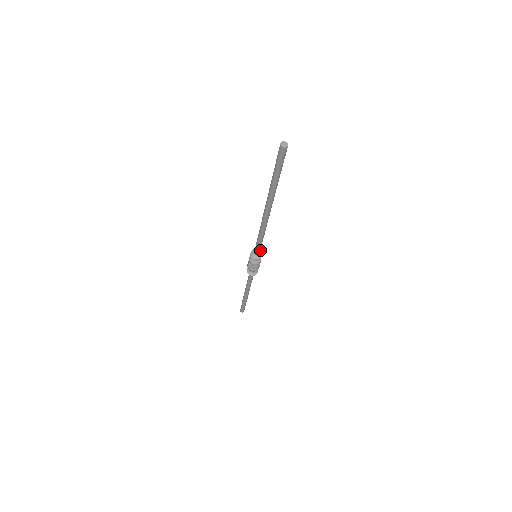
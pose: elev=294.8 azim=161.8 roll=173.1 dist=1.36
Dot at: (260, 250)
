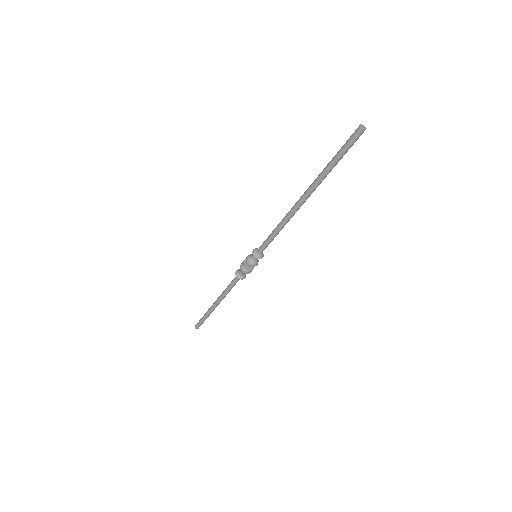
Dot at: (257, 248)
